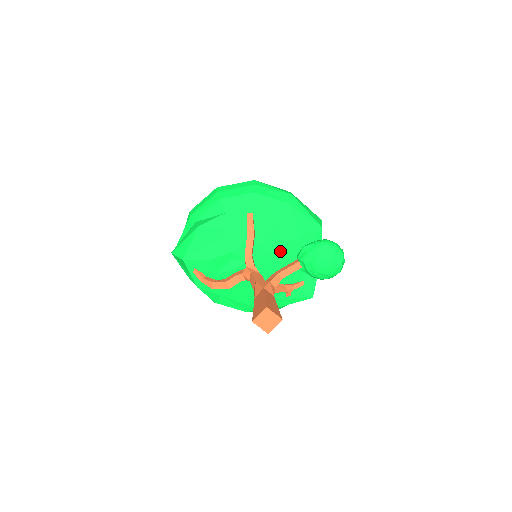
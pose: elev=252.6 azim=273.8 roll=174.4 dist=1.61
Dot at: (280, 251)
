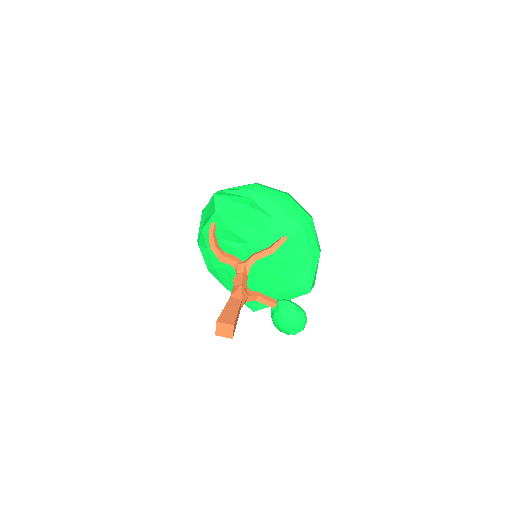
Dot at: (272, 274)
